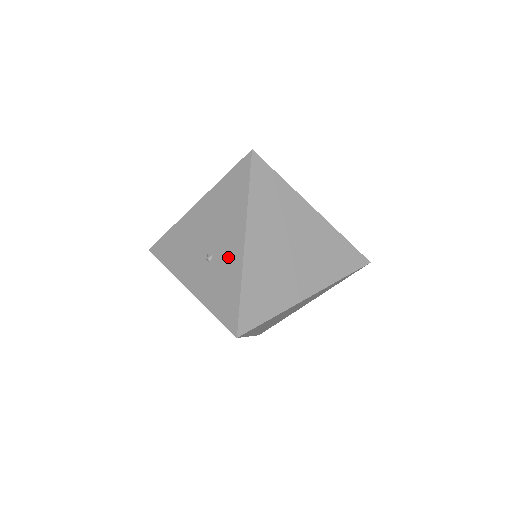
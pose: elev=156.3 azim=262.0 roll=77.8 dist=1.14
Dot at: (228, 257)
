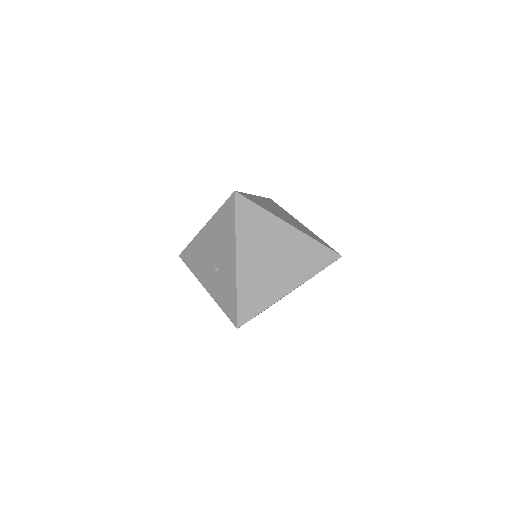
Dot at: (227, 271)
